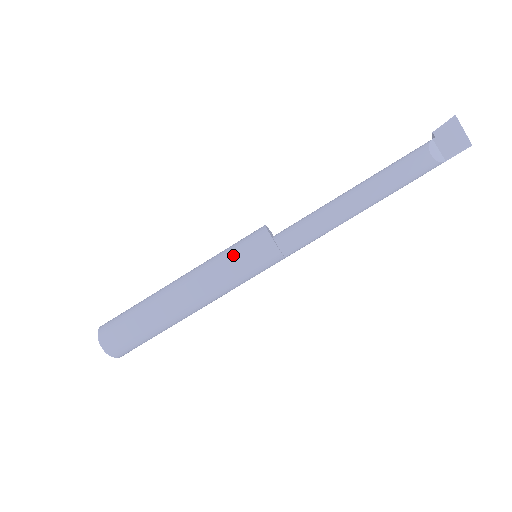
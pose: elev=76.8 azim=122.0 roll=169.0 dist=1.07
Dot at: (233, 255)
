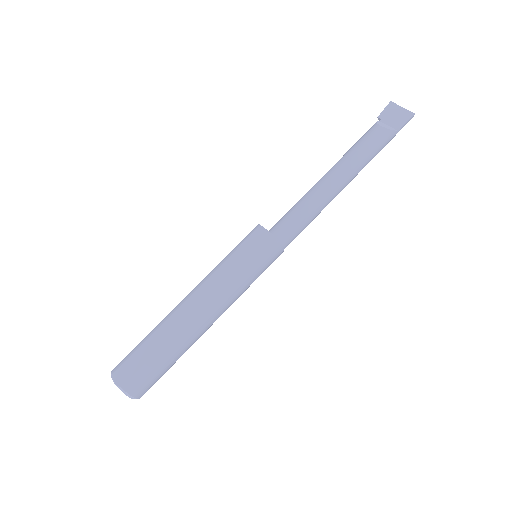
Dot at: (231, 253)
